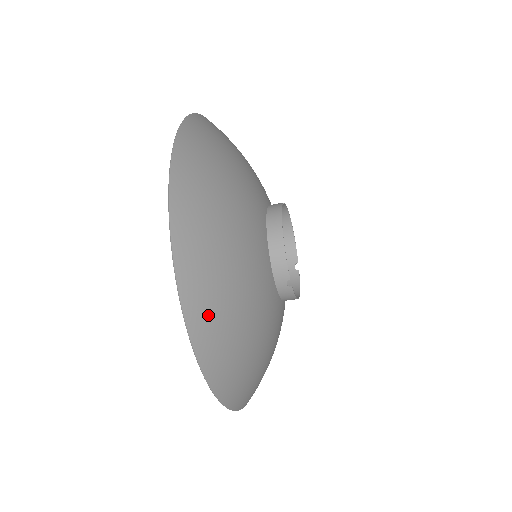
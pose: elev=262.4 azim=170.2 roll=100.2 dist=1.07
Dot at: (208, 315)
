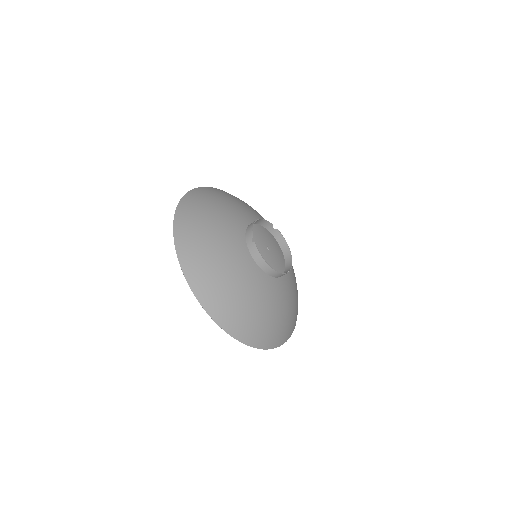
Dot at: (188, 218)
